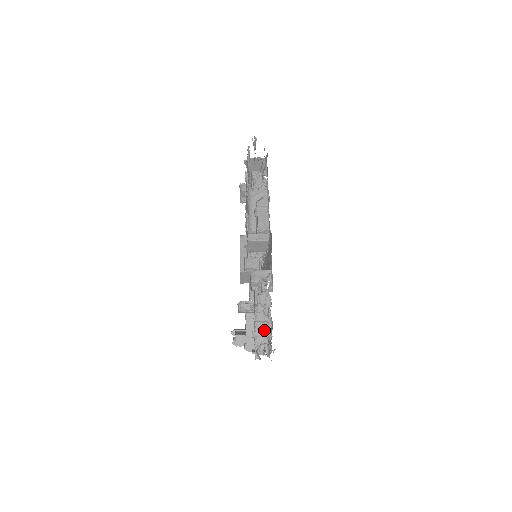
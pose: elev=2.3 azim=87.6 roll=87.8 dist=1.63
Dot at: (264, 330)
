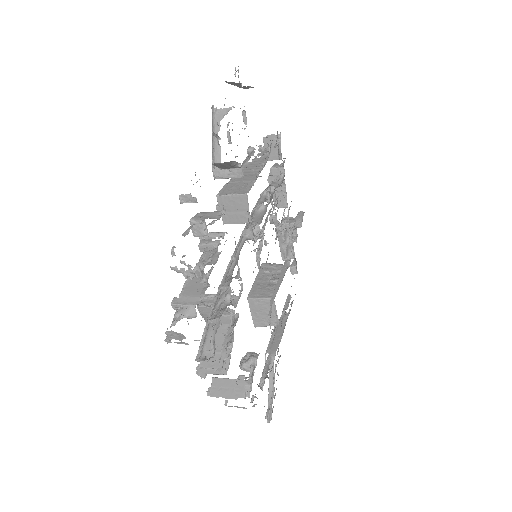
Dot at: (193, 295)
